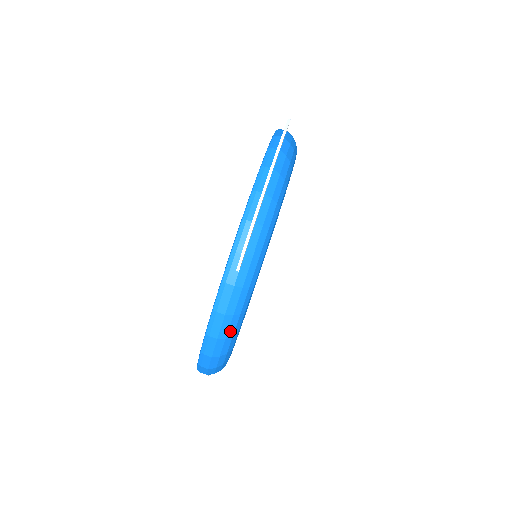
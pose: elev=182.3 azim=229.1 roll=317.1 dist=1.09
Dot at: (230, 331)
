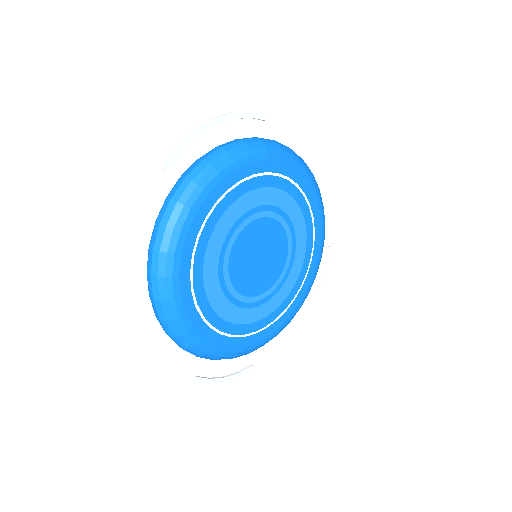
Dot at: (164, 244)
